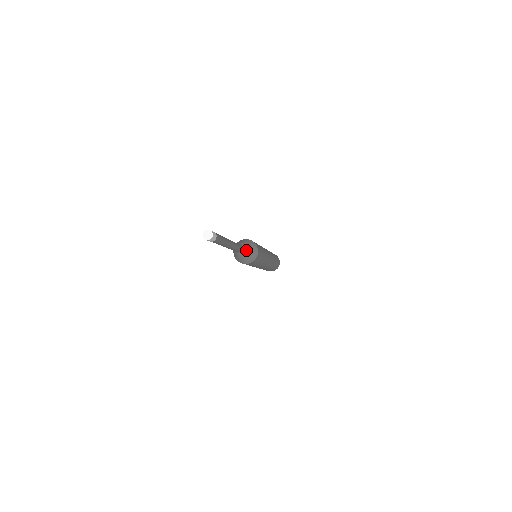
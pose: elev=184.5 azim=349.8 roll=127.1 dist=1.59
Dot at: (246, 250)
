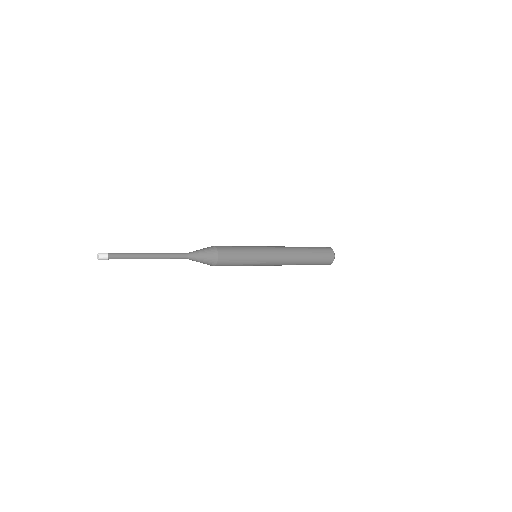
Dot at: (196, 255)
